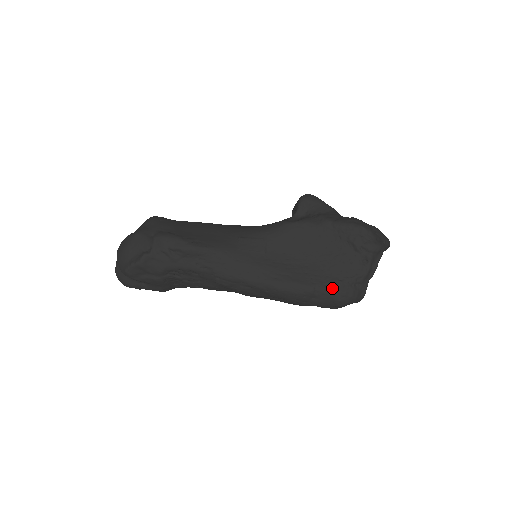
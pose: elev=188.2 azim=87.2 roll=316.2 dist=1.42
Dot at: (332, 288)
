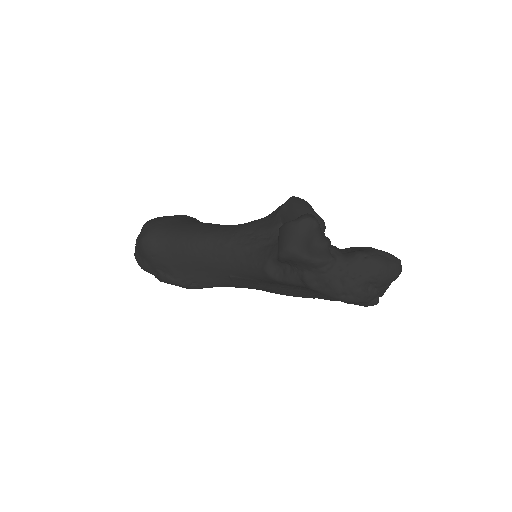
Dot at: occluded
